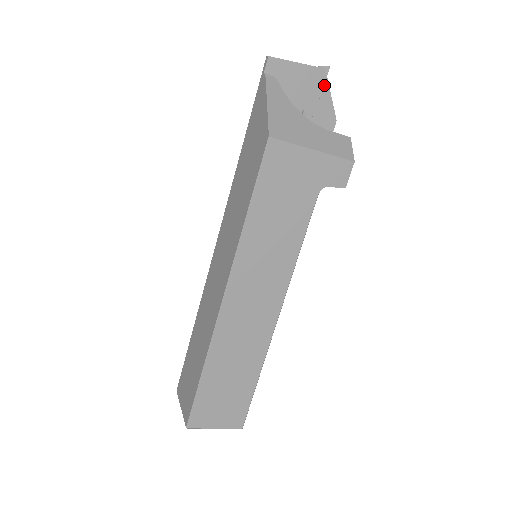
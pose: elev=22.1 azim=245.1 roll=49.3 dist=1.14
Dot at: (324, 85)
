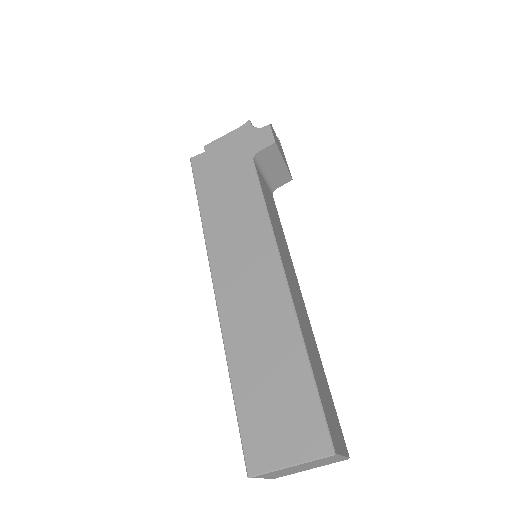
Dot at: (253, 130)
